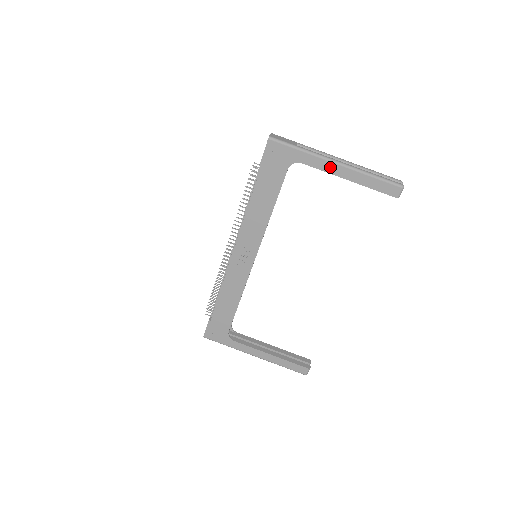
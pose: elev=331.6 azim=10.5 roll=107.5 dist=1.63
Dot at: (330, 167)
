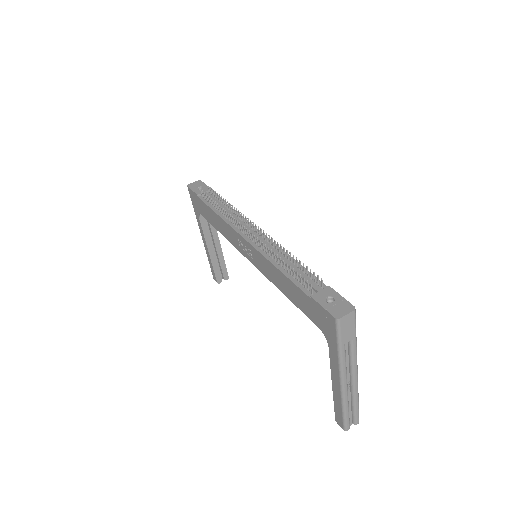
Dot at: (336, 374)
